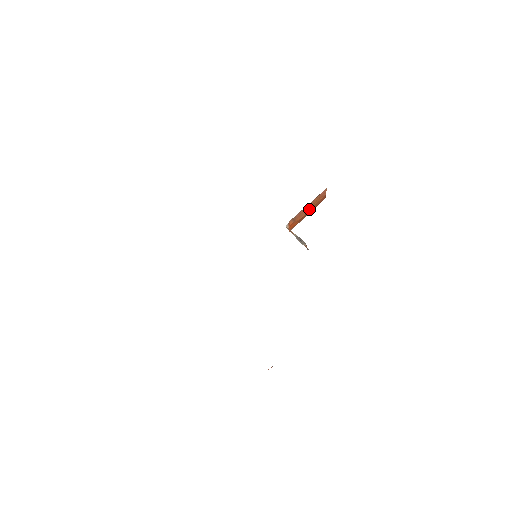
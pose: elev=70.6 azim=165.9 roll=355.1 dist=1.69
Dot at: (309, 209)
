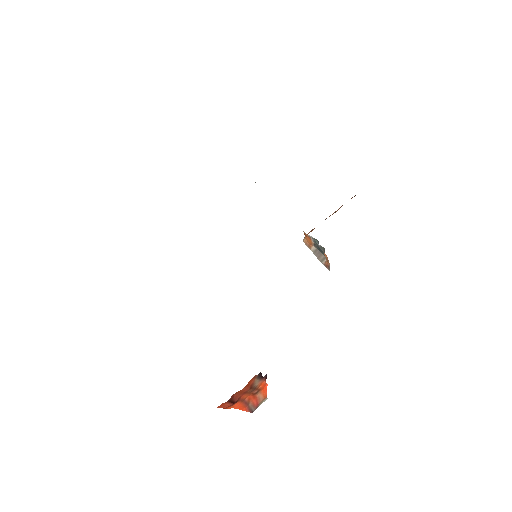
Dot at: (332, 214)
